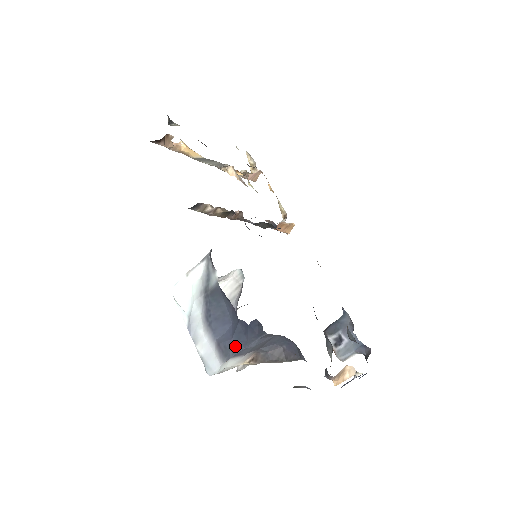
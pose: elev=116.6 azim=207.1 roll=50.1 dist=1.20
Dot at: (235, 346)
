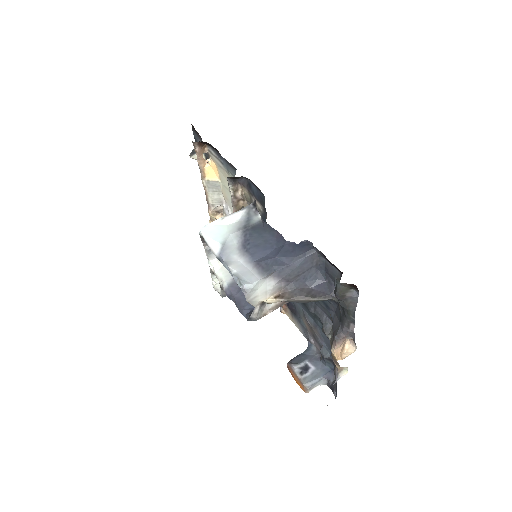
Dot at: (279, 263)
